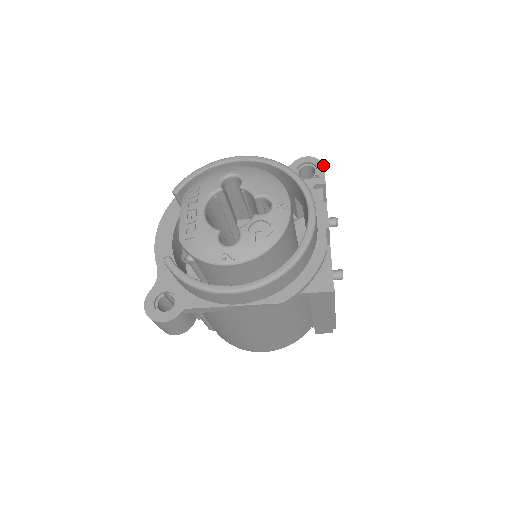
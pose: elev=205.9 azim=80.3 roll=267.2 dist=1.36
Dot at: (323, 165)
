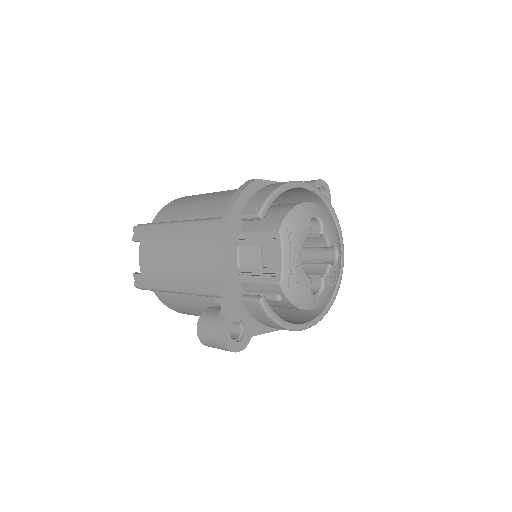
Dot at: occluded
